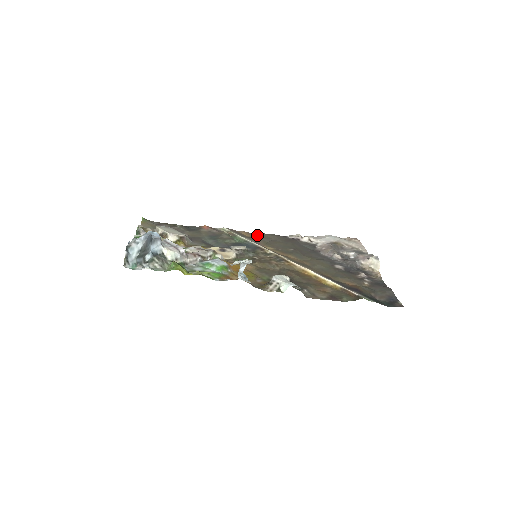
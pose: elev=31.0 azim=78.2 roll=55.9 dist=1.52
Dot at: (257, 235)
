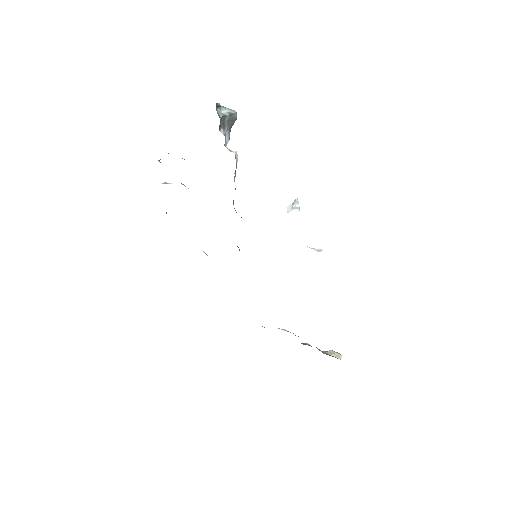
Dot at: occluded
